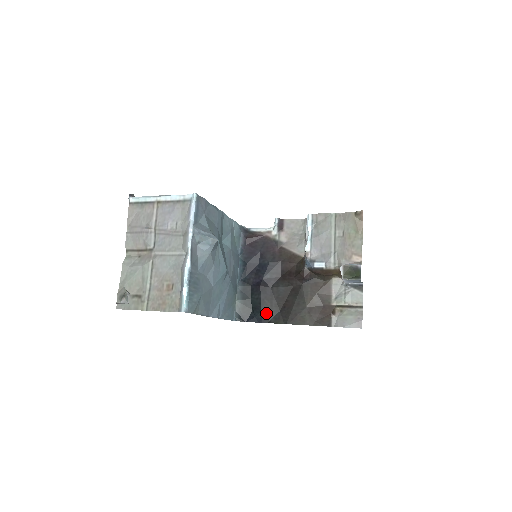
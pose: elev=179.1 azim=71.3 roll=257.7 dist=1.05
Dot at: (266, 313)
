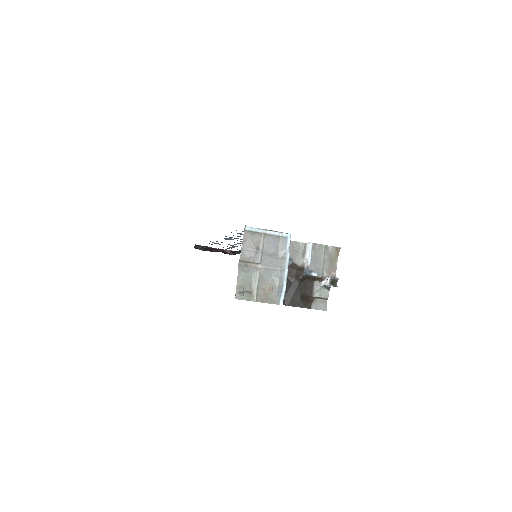
Dot at: occluded
